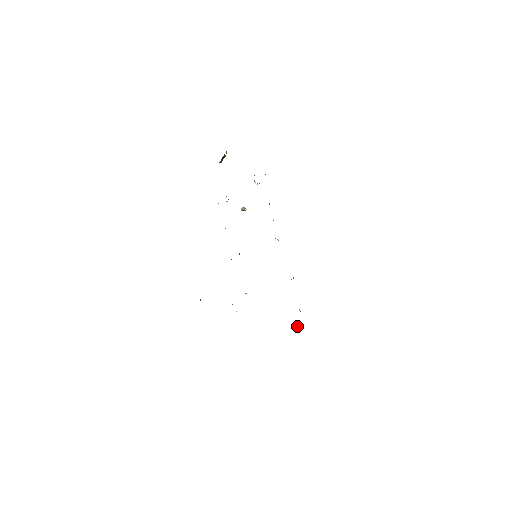
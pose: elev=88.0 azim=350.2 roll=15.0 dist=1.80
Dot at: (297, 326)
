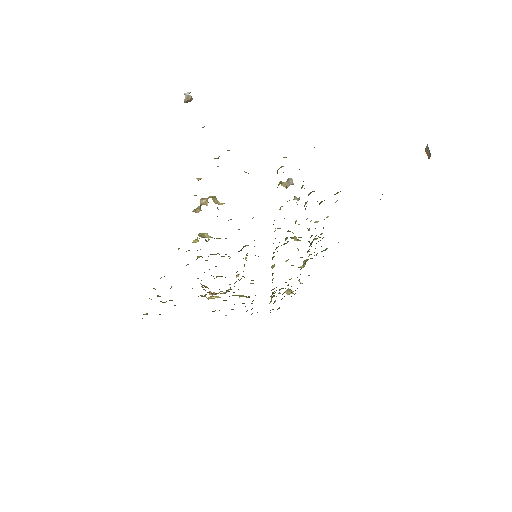
Dot at: (292, 291)
